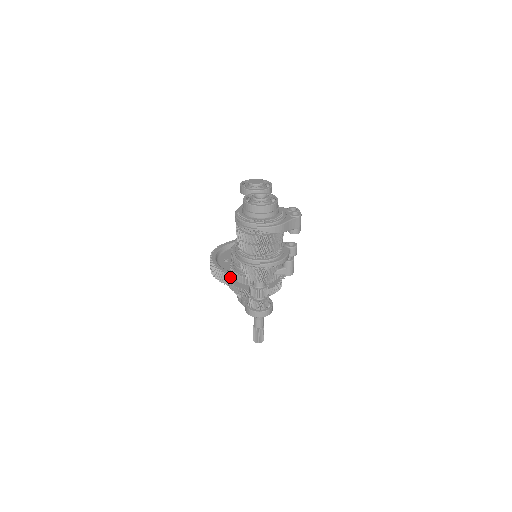
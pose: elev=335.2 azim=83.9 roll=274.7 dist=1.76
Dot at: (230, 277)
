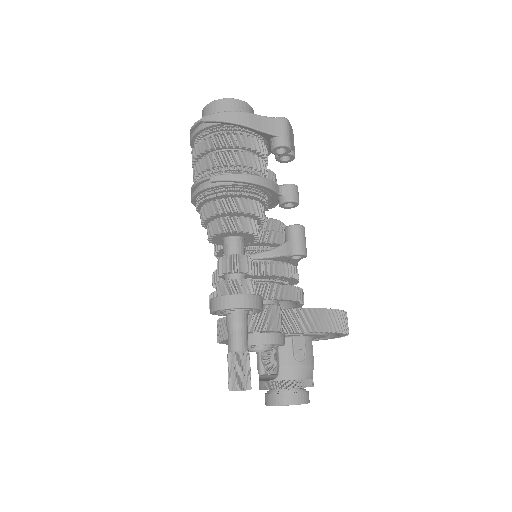
Dot at: occluded
